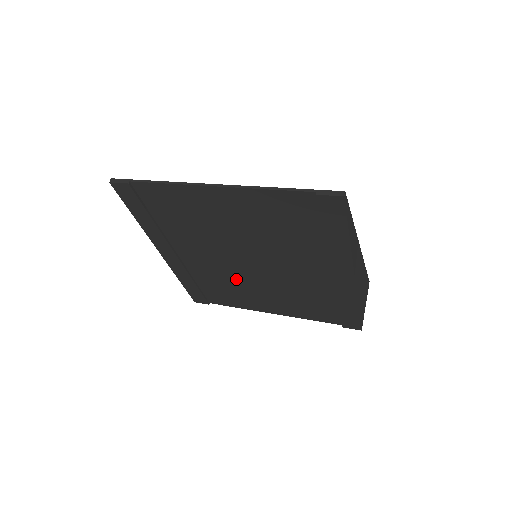
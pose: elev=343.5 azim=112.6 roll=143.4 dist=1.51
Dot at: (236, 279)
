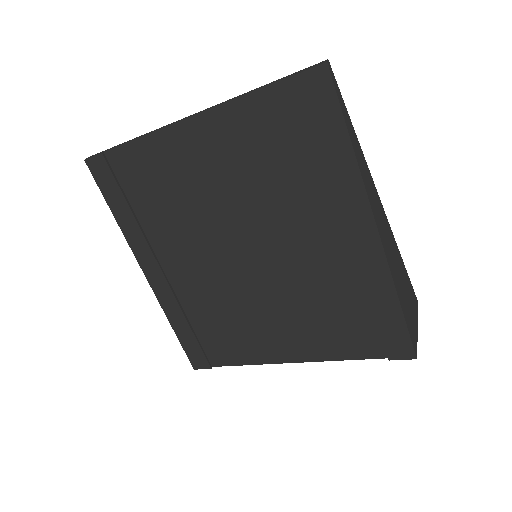
Dot at: (235, 298)
